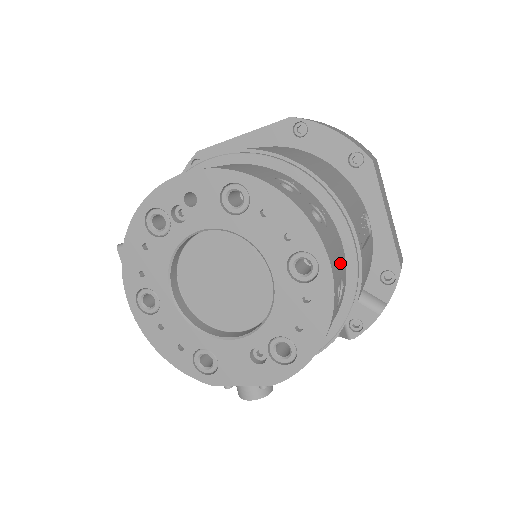
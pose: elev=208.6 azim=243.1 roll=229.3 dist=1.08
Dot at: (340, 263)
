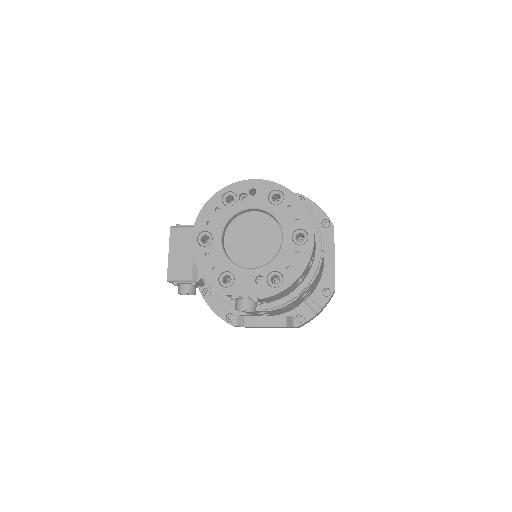
Dot at: occluded
